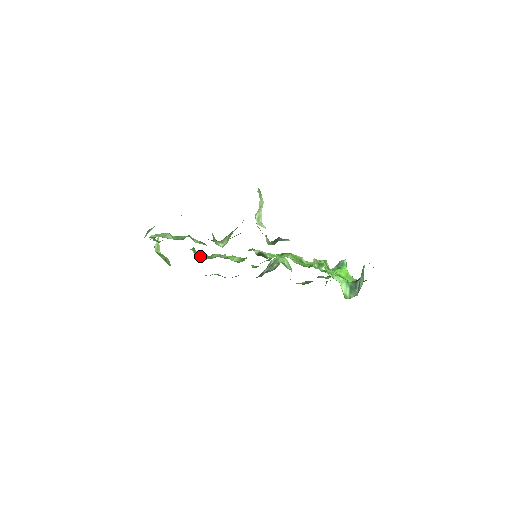
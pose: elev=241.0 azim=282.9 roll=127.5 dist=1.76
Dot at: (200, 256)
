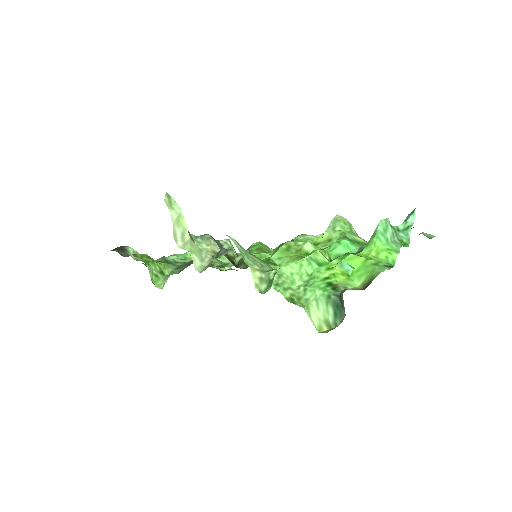
Dot at: occluded
